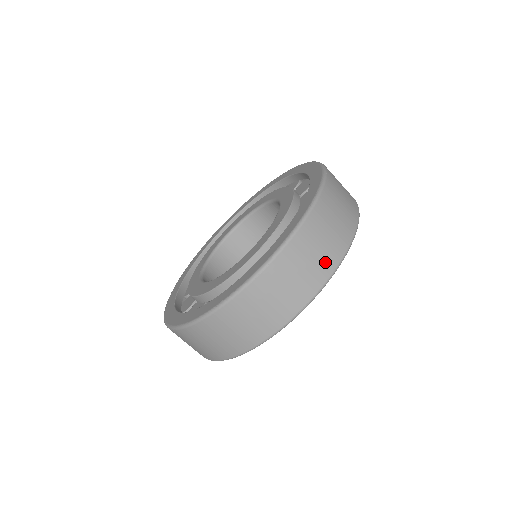
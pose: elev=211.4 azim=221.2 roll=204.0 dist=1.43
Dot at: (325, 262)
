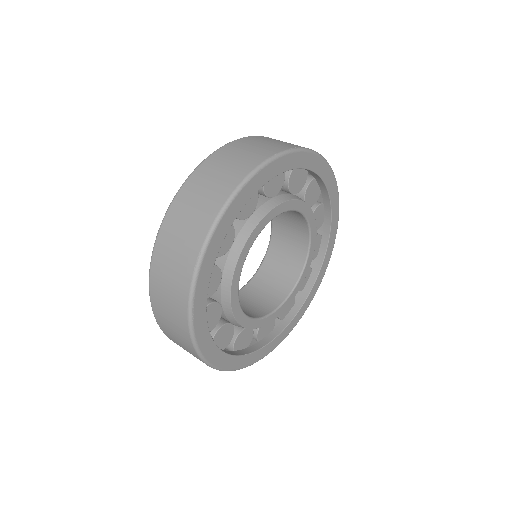
Dot at: (209, 207)
